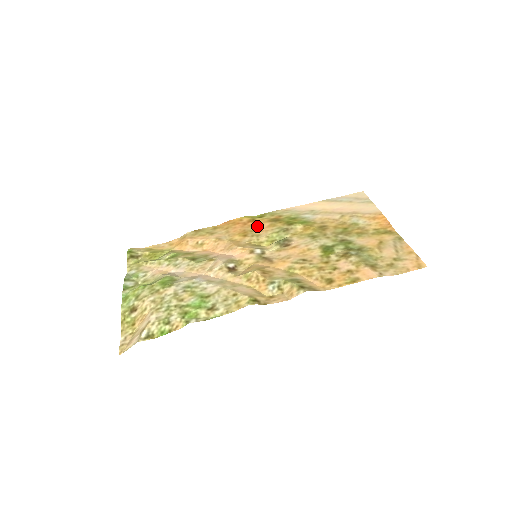
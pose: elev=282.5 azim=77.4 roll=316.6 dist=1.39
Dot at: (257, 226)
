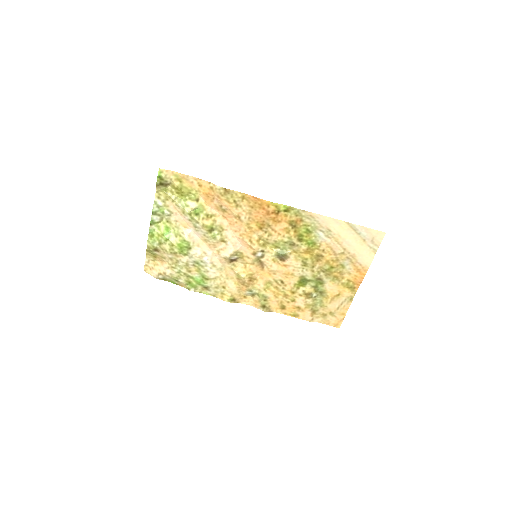
Dot at: (276, 222)
